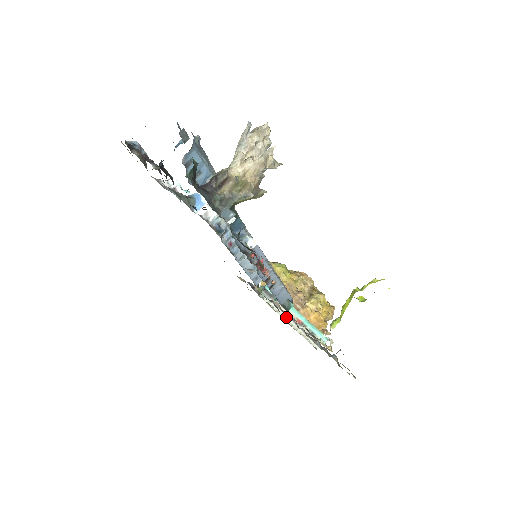
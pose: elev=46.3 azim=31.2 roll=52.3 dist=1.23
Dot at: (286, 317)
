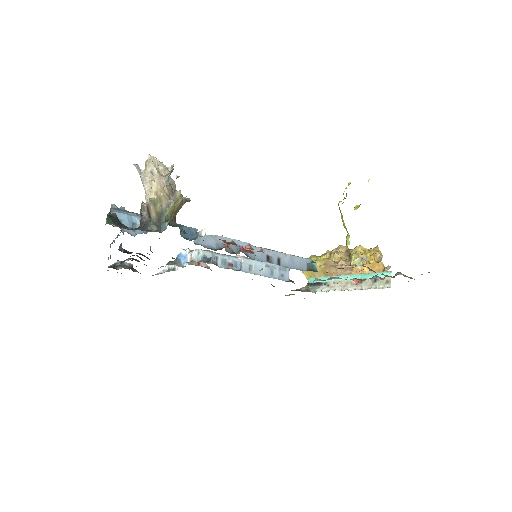
Dot at: occluded
